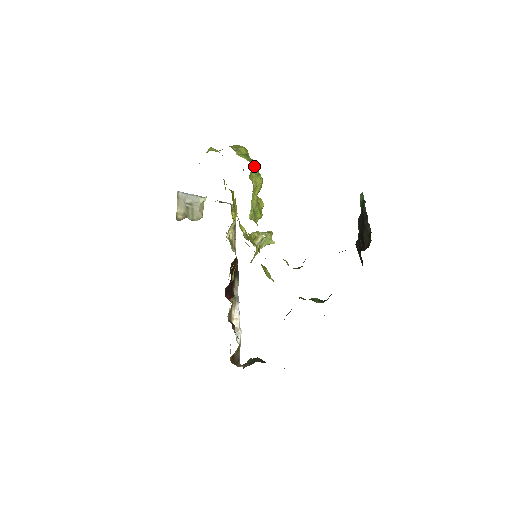
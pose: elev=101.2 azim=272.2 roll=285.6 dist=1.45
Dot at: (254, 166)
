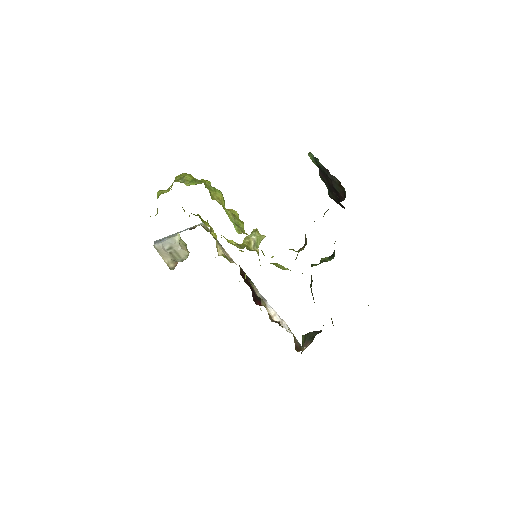
Dot at: (206, 185)
